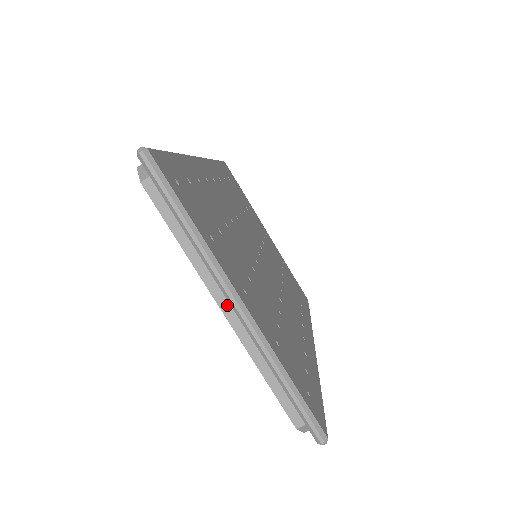
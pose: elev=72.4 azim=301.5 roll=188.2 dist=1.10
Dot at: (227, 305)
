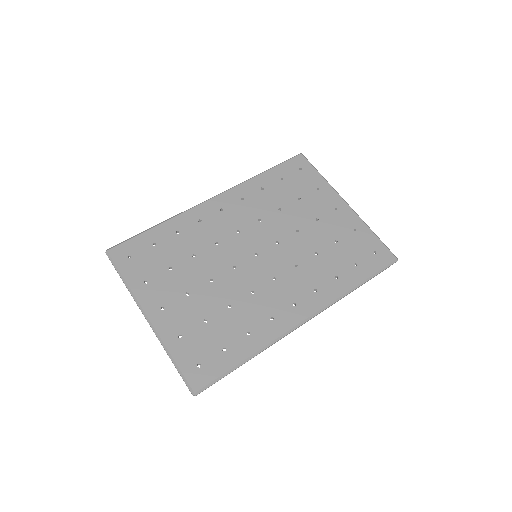
Dot at: occluded
